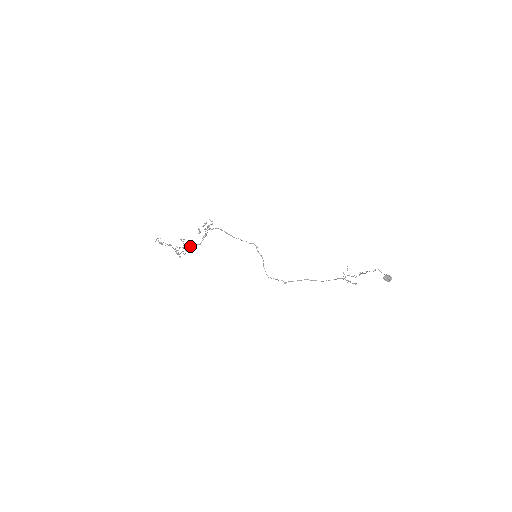
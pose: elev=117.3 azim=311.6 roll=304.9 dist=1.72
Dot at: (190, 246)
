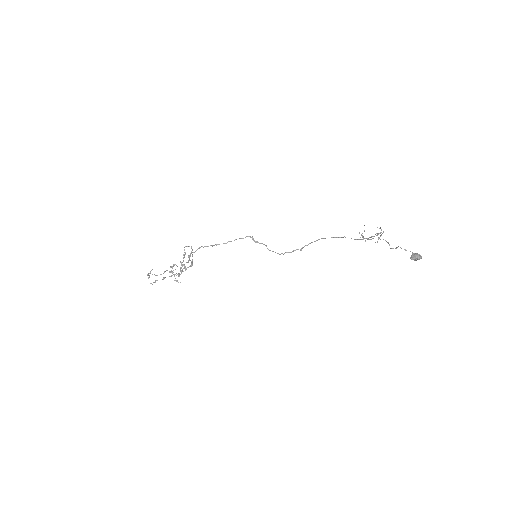
Dot at: occluded
